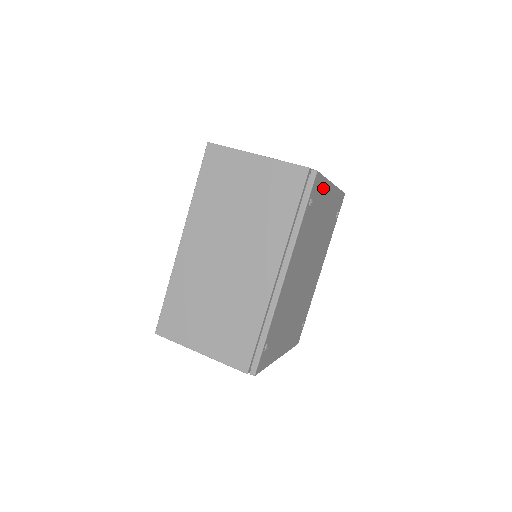
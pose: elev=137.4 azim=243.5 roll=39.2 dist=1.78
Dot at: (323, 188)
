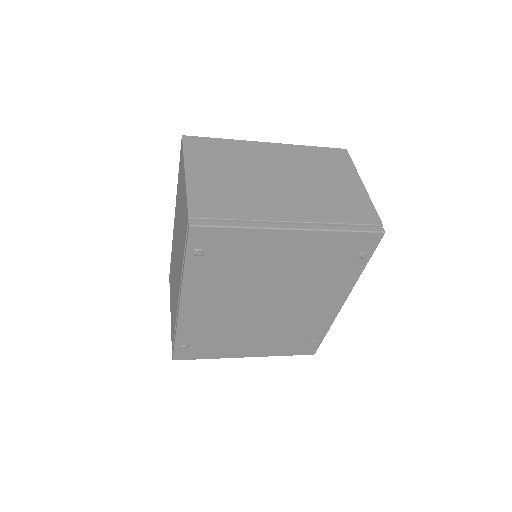
Dot at: (243, 237)
